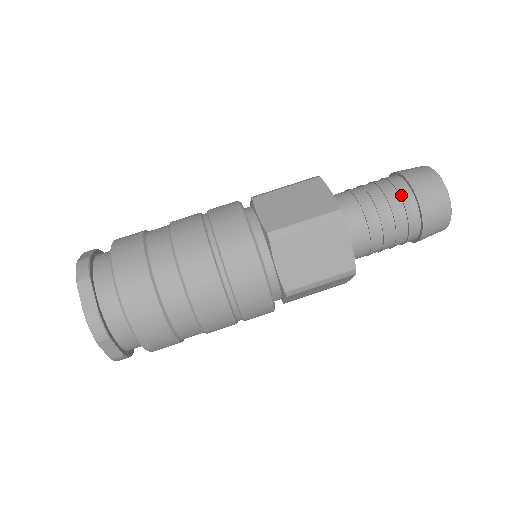
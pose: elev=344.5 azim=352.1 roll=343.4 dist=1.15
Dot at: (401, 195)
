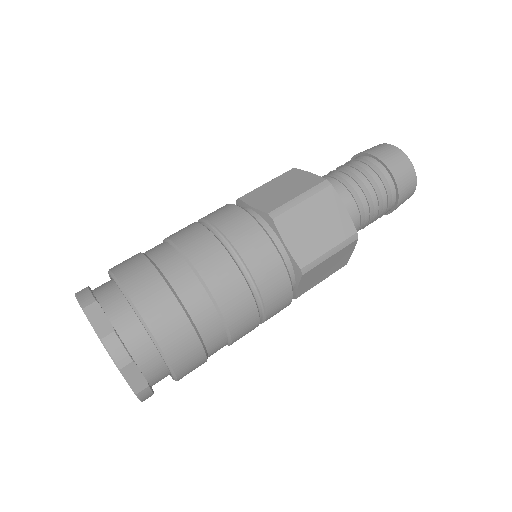
Dot at: (370, 165)
